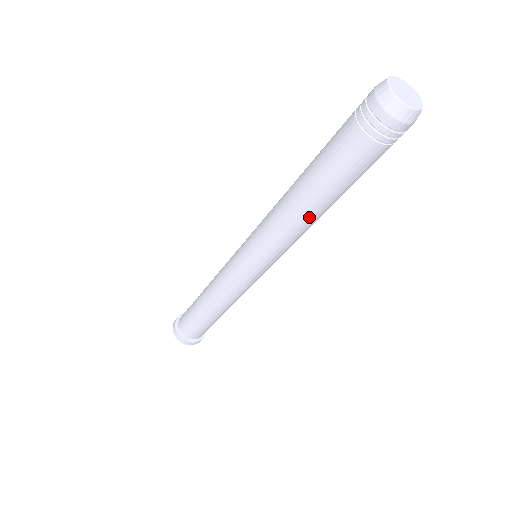
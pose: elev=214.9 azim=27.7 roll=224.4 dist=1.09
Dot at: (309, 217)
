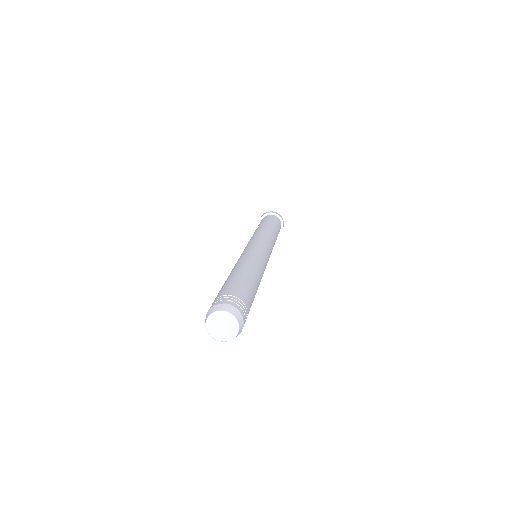
Dot at: occluded
